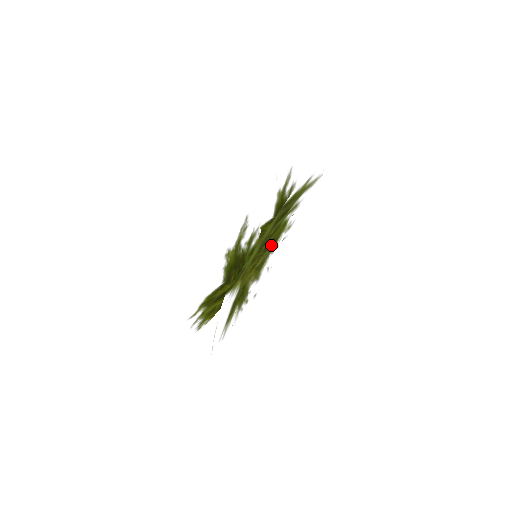
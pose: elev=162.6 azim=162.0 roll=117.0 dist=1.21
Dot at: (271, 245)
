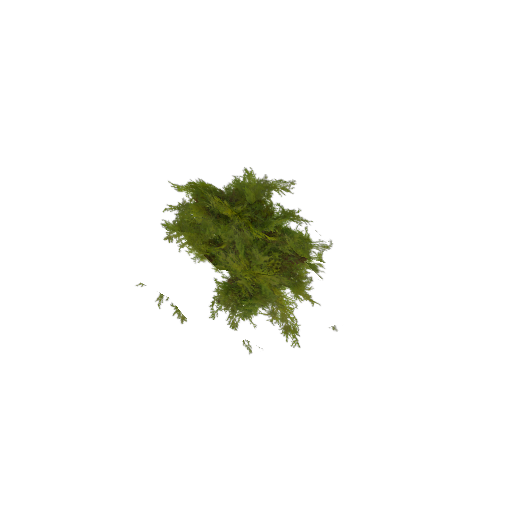
Dot at: (219, 209)
